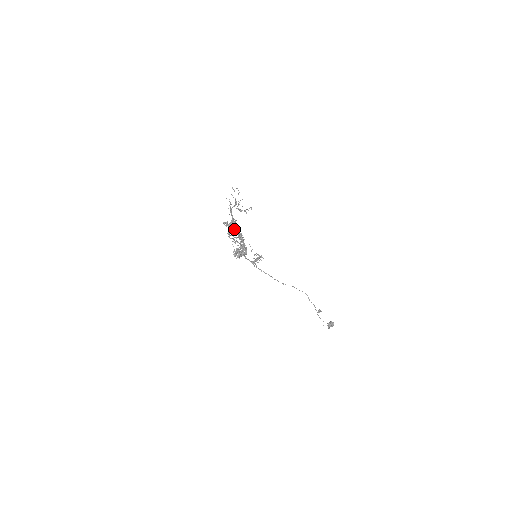
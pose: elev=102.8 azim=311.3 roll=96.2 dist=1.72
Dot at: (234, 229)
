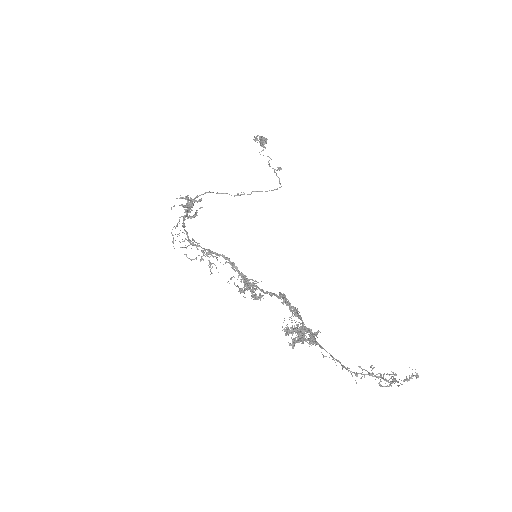
Dot at: (303, 333)
